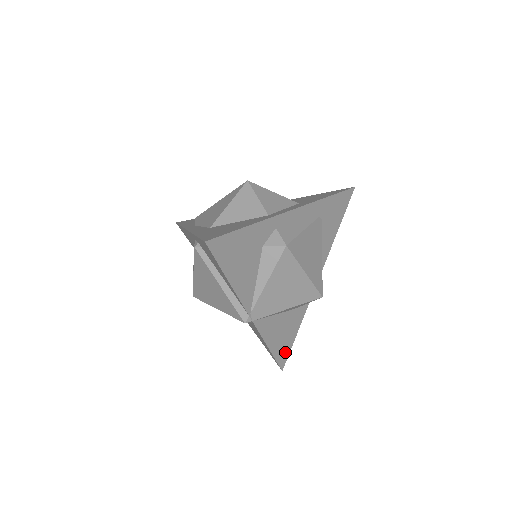
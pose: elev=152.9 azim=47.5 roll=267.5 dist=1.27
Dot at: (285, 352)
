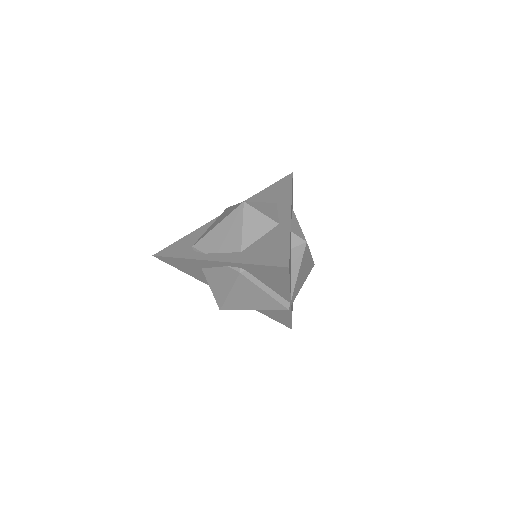
Dot at: occluded
